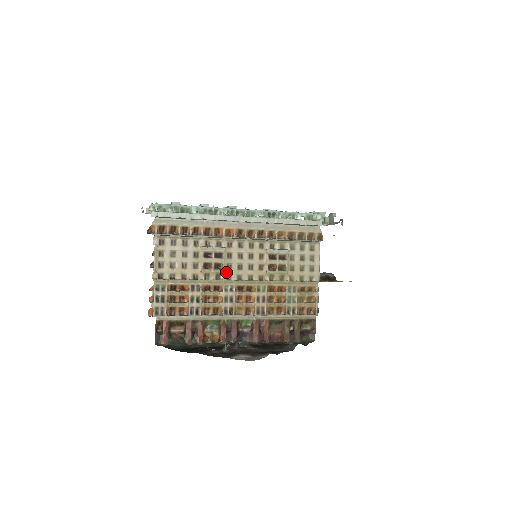
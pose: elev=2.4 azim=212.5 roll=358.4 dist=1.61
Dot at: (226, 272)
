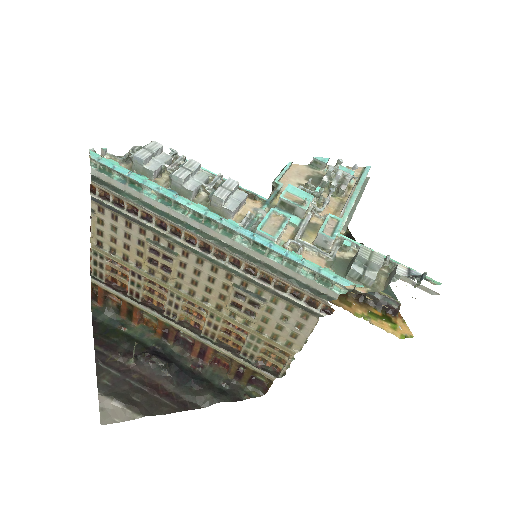
Dot at: (176, 278)
